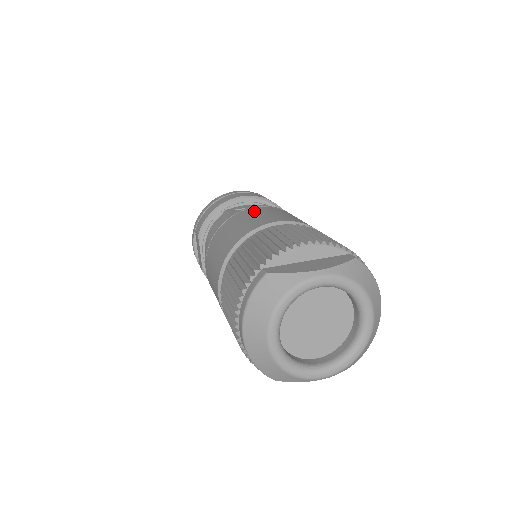
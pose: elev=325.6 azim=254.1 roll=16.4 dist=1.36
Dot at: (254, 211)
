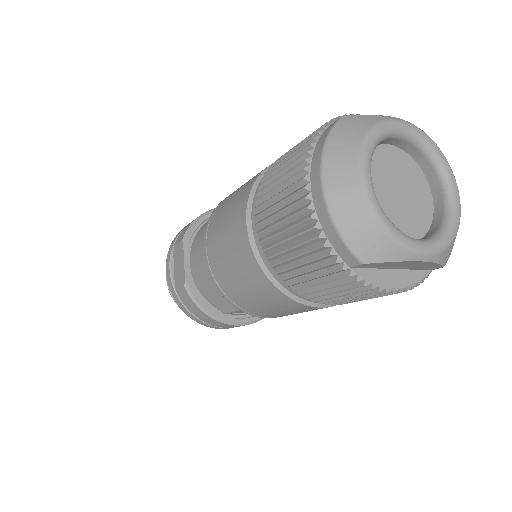
Dot at: occluded
